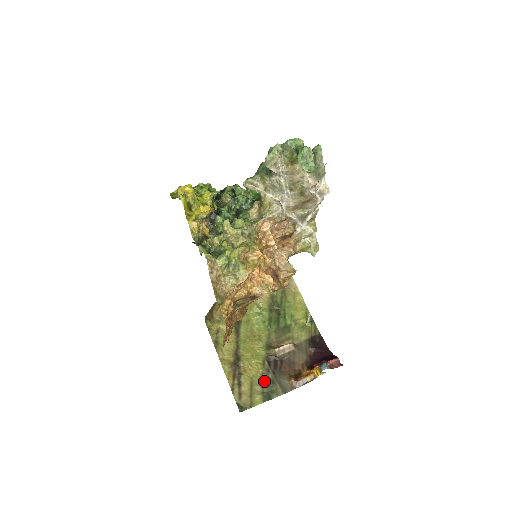
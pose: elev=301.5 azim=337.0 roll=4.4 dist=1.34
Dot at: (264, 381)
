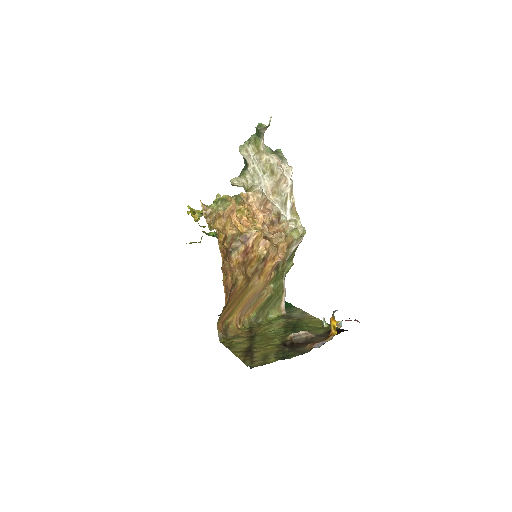
Dot at: (279, 352)
